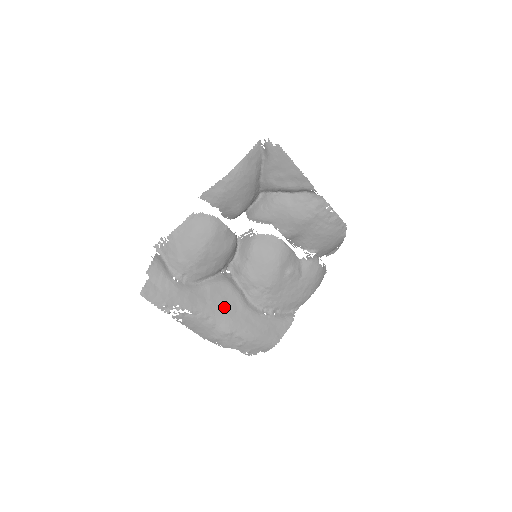
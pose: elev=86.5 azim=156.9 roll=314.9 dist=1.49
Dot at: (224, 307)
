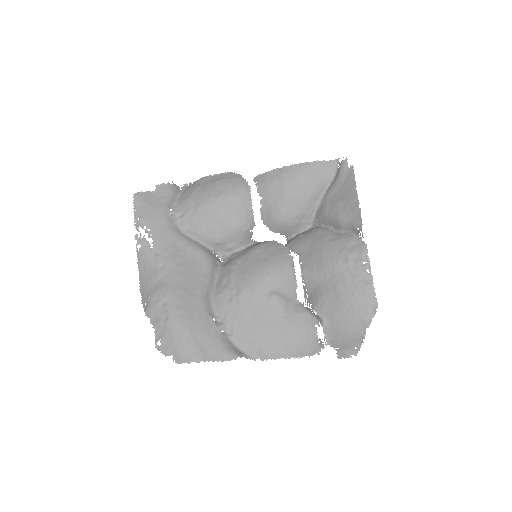
Dot at: (184, 271)
